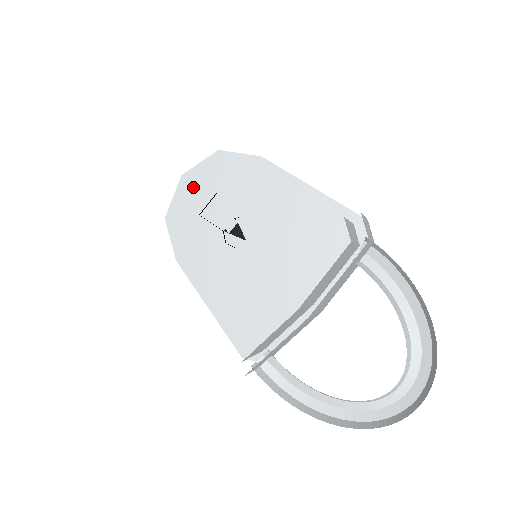
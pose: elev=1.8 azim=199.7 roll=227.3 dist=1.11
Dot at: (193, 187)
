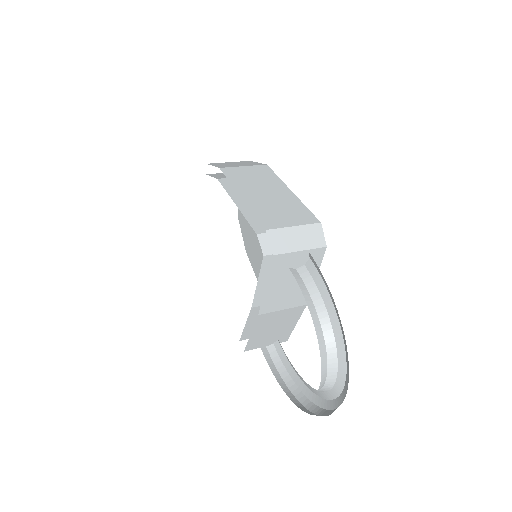
Dot at: occluded
